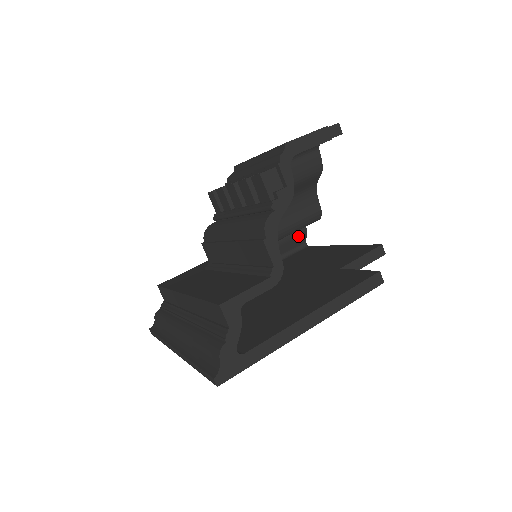
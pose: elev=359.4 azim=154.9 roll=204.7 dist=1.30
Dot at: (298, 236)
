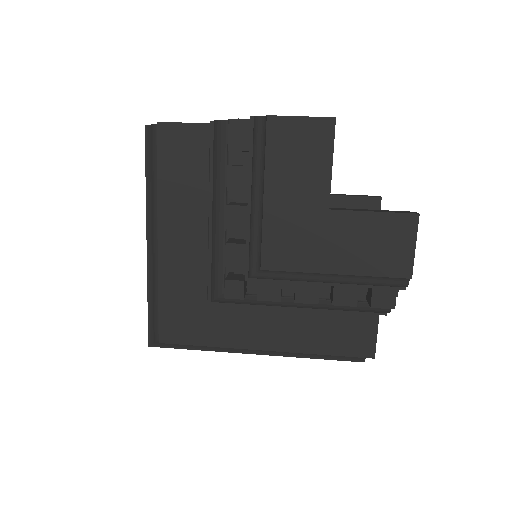
Dot at: occluded
